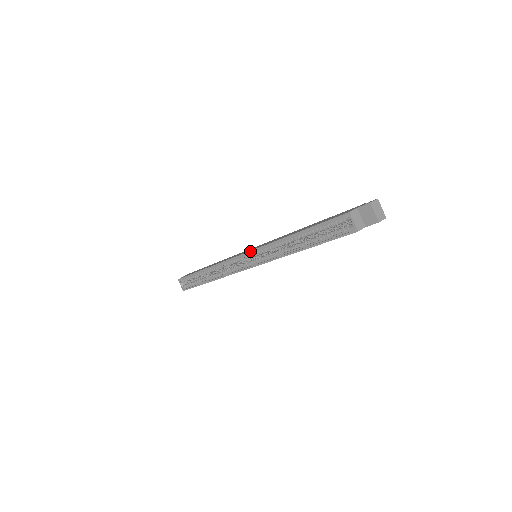
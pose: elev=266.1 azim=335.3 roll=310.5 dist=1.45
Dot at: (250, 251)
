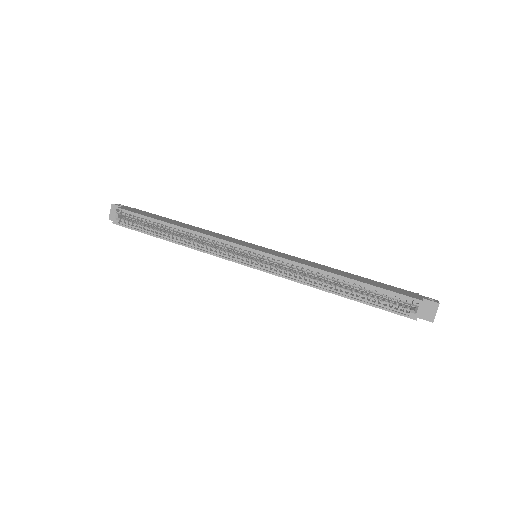
Dot at: (267, 253)
